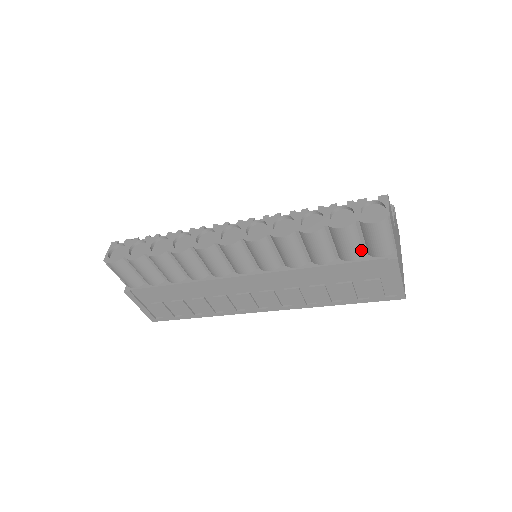
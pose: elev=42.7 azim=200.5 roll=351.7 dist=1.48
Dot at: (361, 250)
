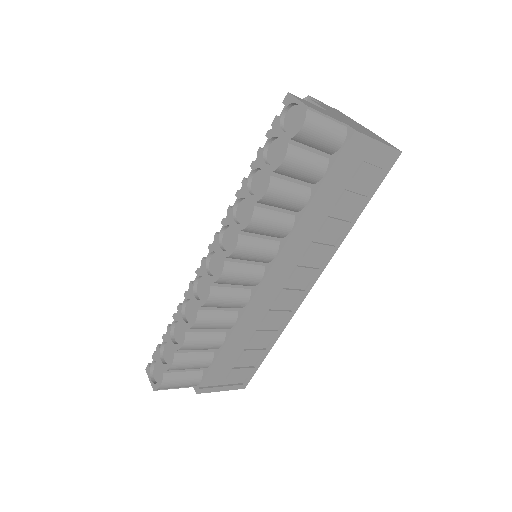
Dot at: (321, 158)
